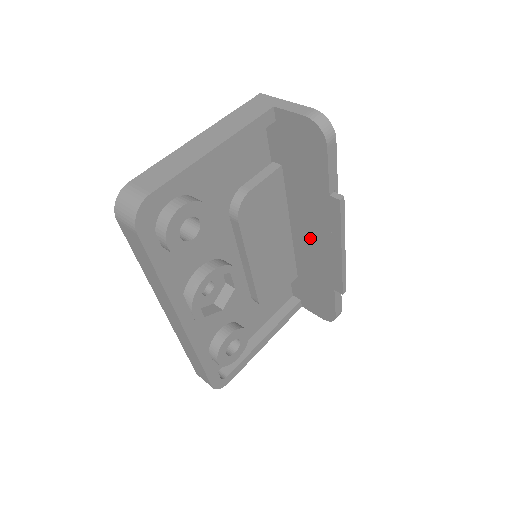
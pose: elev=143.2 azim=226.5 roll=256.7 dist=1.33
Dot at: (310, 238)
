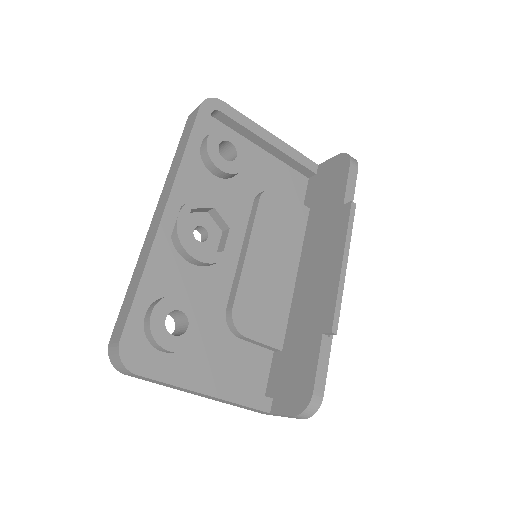
Dot at: (313, 271)
